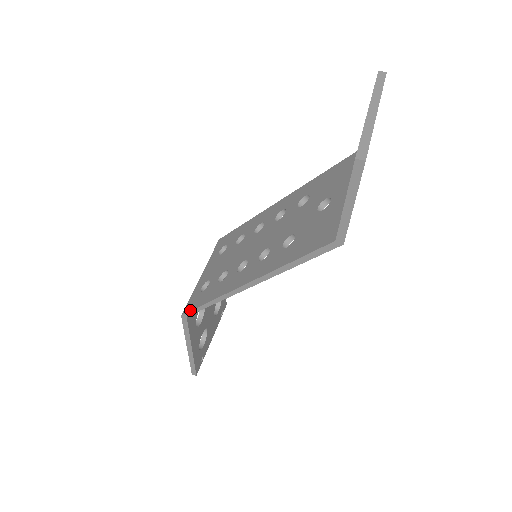
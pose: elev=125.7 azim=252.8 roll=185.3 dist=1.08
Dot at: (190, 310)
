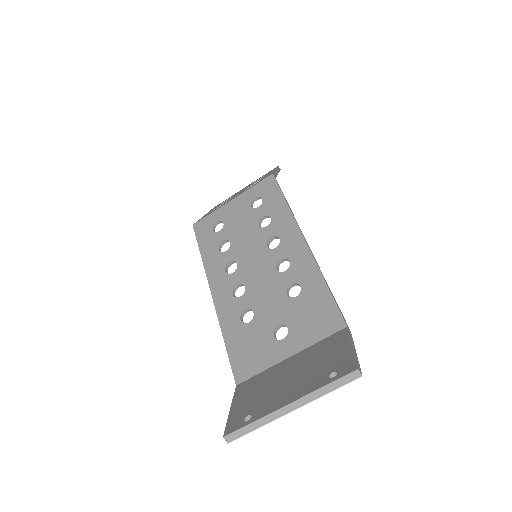
Dot at: (196, 235)
